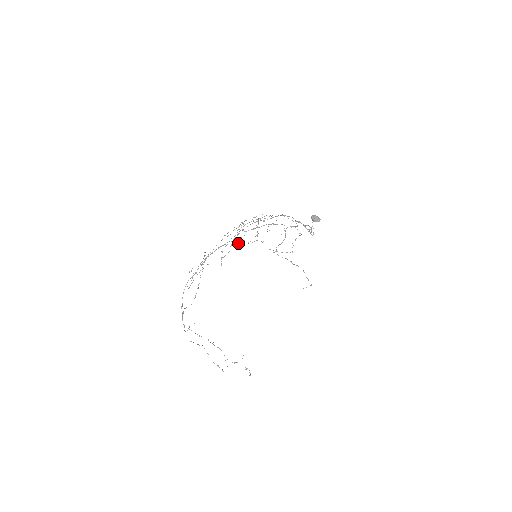
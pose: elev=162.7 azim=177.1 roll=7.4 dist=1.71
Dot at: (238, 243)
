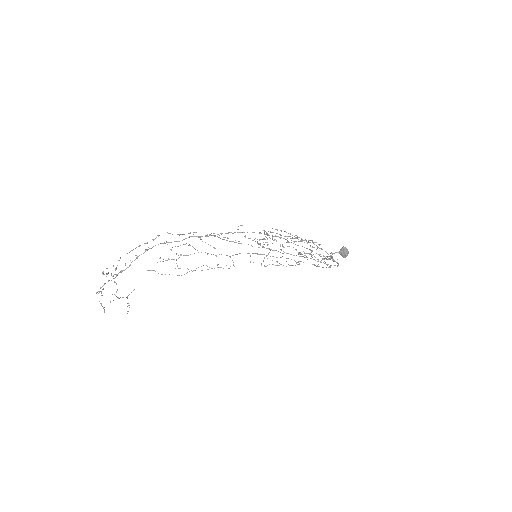
Dot at: occluded
